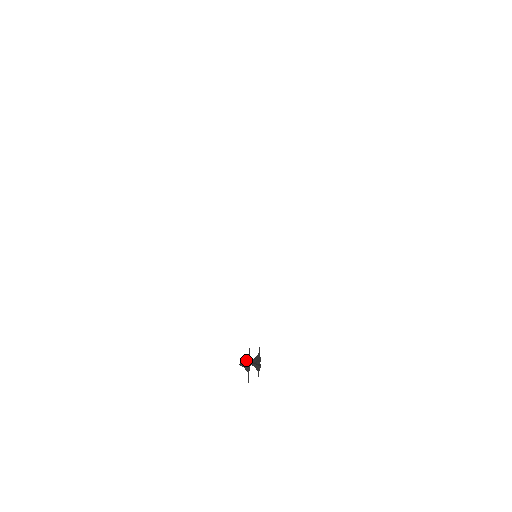
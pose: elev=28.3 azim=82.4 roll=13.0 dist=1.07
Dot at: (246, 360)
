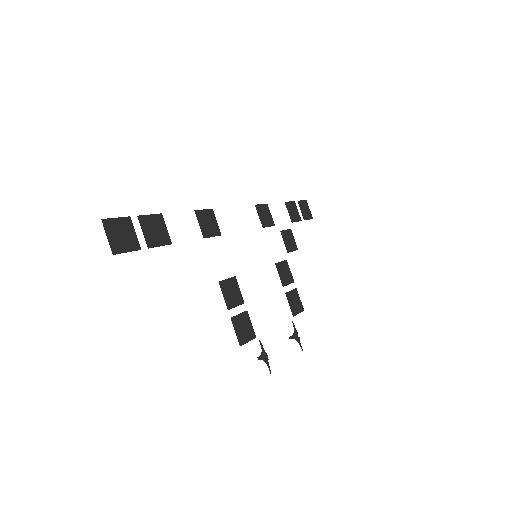
Dot at: (293, 333)
